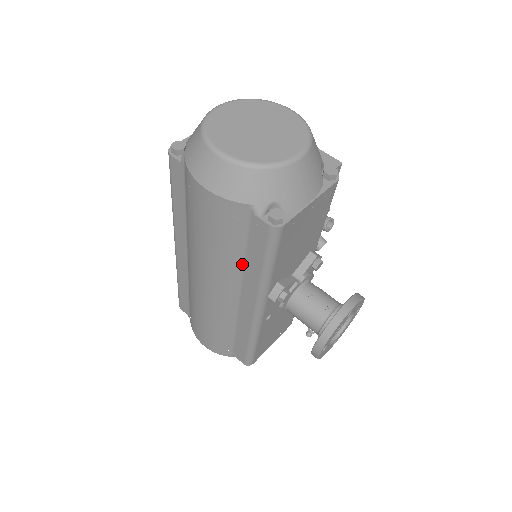
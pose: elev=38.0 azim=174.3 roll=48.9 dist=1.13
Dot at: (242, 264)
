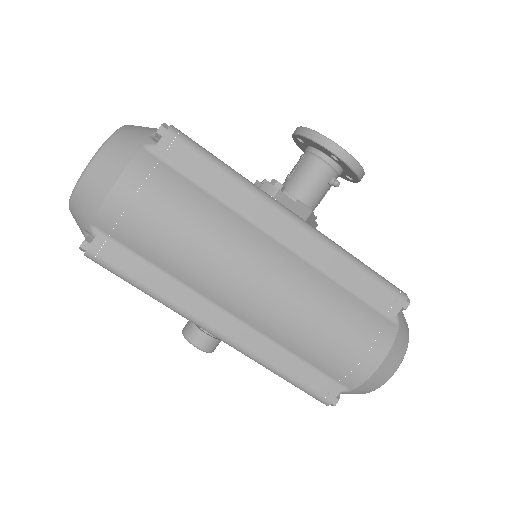
Dot at: (223, 205)
